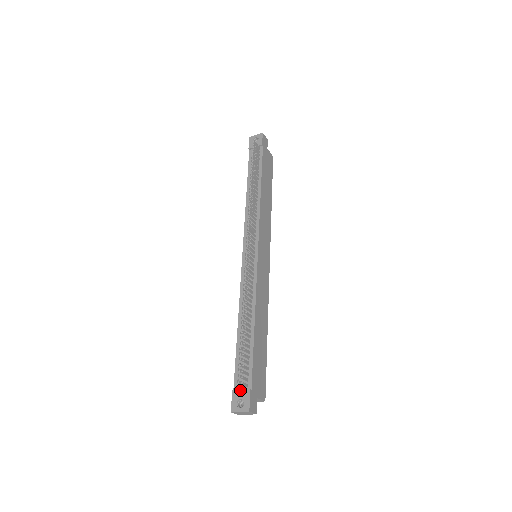
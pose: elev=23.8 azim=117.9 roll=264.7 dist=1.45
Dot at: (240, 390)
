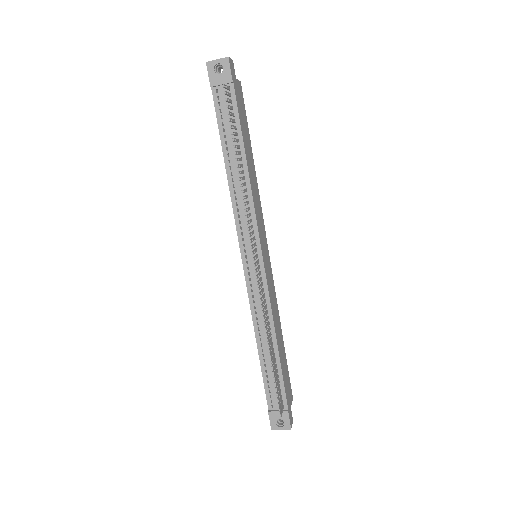
Dot at: (277, 412)
